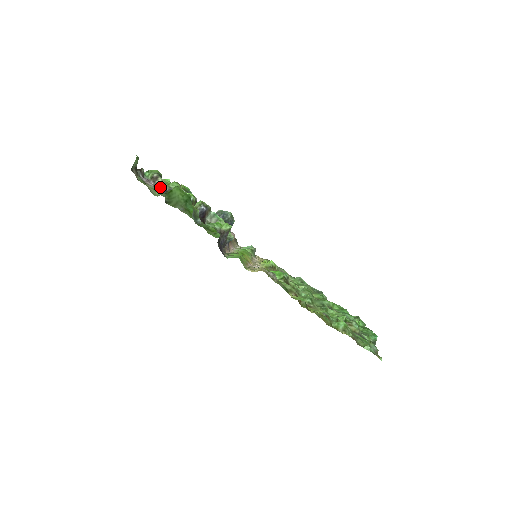
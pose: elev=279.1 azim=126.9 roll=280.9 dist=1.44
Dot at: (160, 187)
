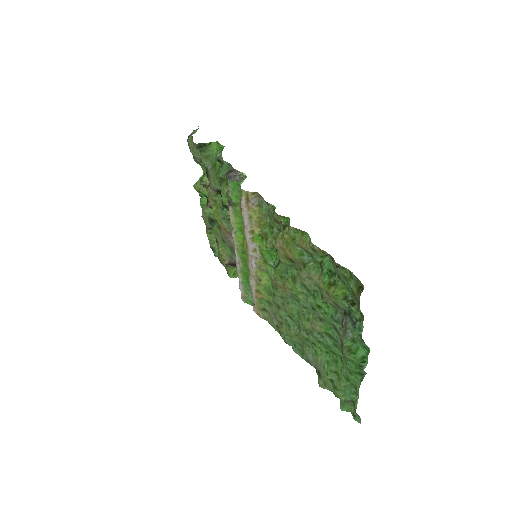
Dot at: occluded
